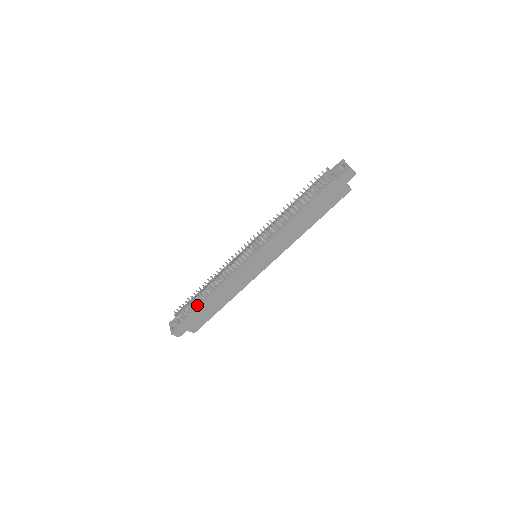
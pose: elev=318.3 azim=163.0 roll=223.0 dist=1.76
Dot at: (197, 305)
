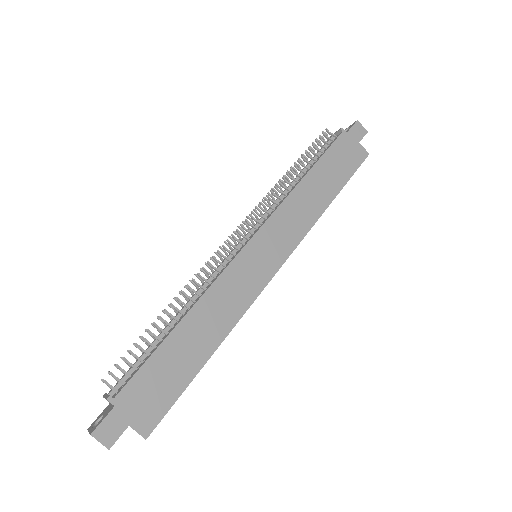
Dot at: (153, 349)
